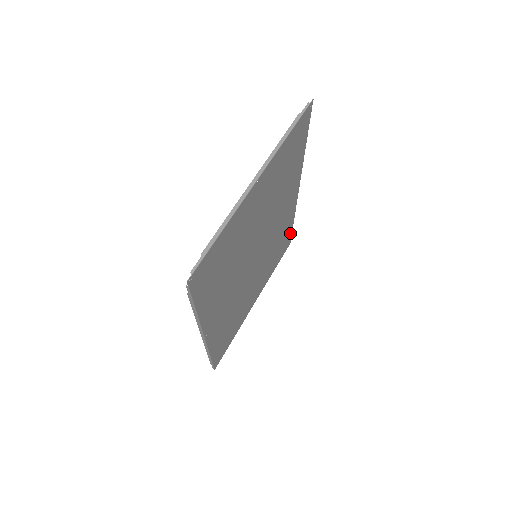
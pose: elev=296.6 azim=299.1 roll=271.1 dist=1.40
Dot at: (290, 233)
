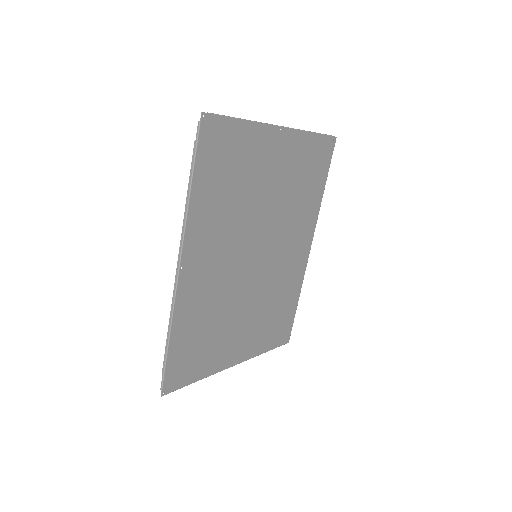
Dot at: (291, 318)
